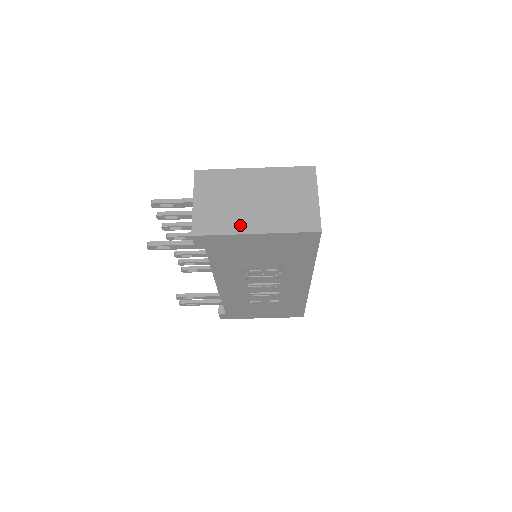
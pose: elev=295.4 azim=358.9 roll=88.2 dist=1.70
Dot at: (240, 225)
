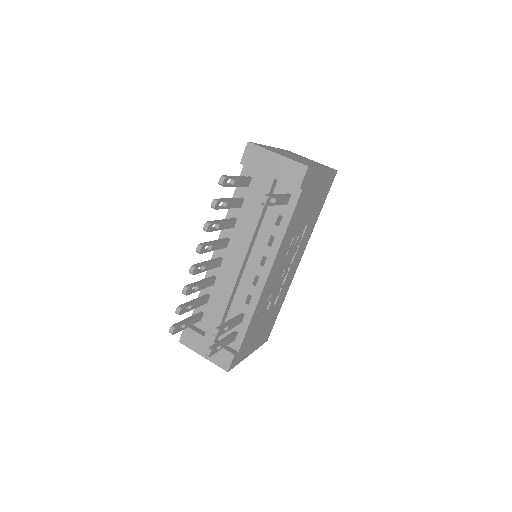
Dot at: occluded
